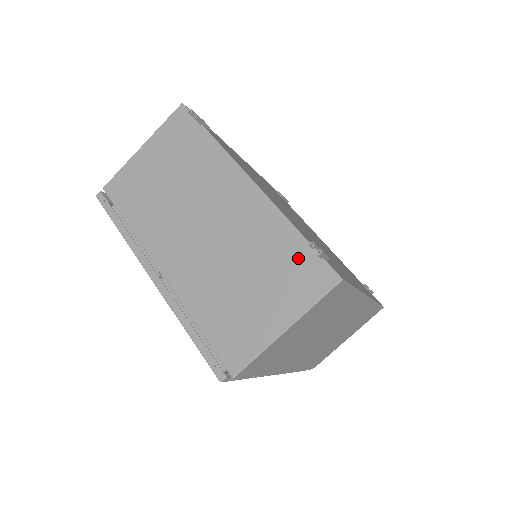
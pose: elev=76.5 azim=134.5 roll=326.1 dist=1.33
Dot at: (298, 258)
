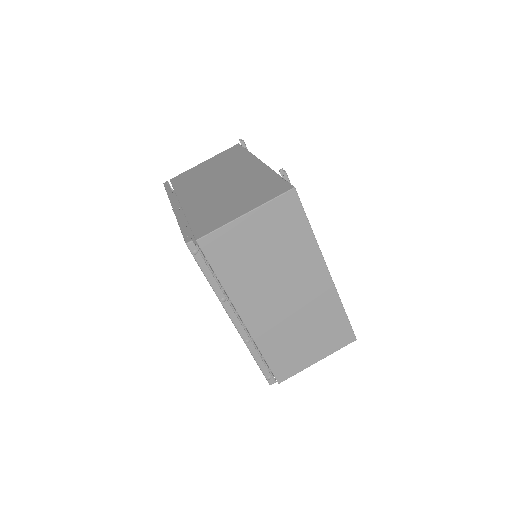
Dot at: (271, 184)
